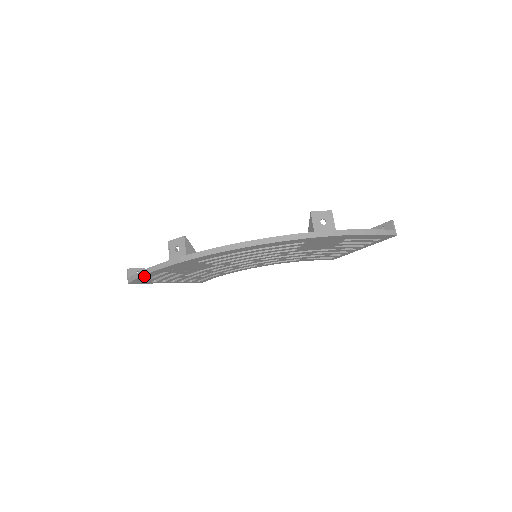
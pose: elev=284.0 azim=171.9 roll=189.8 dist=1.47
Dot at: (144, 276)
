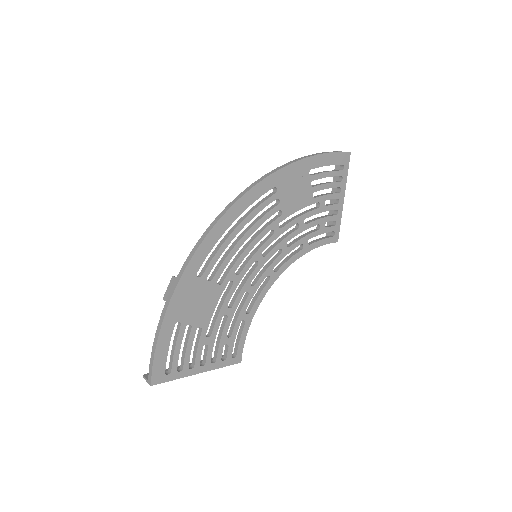
Dot at: (158, 348)
